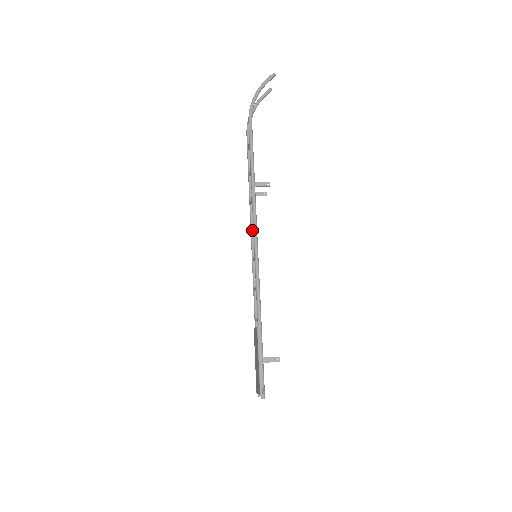
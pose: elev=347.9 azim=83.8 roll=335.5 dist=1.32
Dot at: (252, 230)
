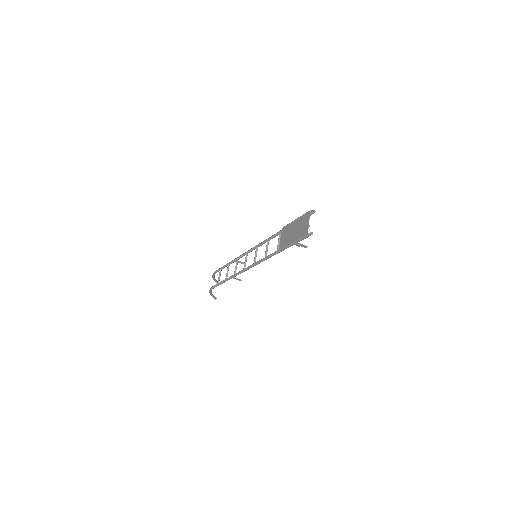
Dot at: (244, 265)
